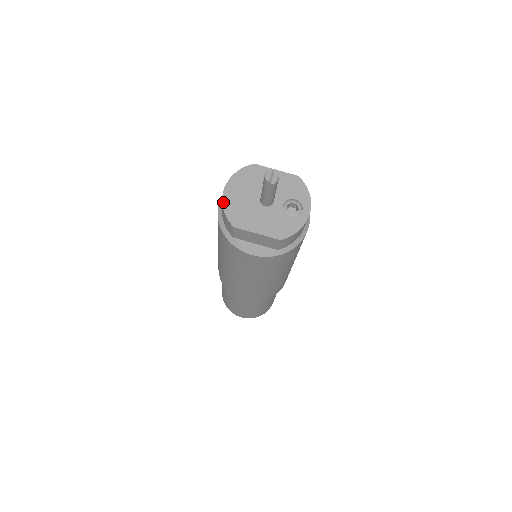
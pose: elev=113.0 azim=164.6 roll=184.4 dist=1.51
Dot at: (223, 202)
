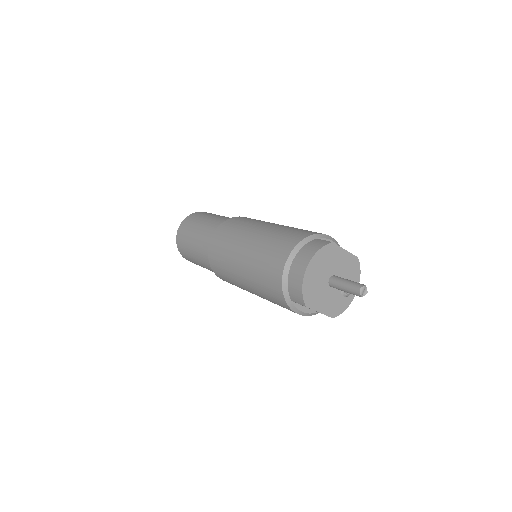
Dot at: (303, 282)
